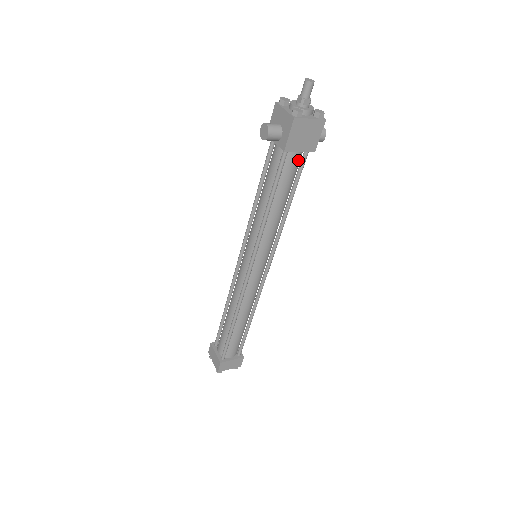
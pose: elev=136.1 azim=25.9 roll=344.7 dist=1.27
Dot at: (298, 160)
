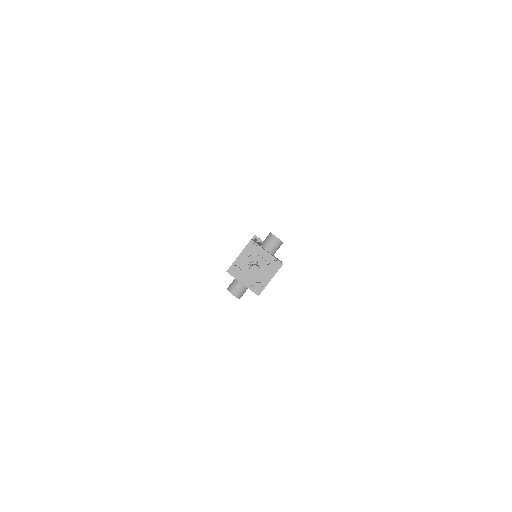
Dot at: occluded
